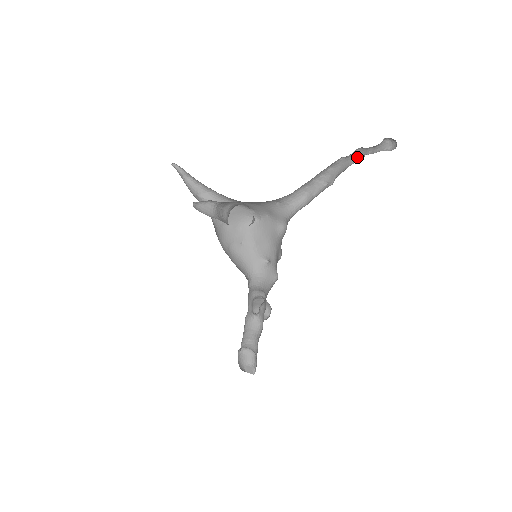
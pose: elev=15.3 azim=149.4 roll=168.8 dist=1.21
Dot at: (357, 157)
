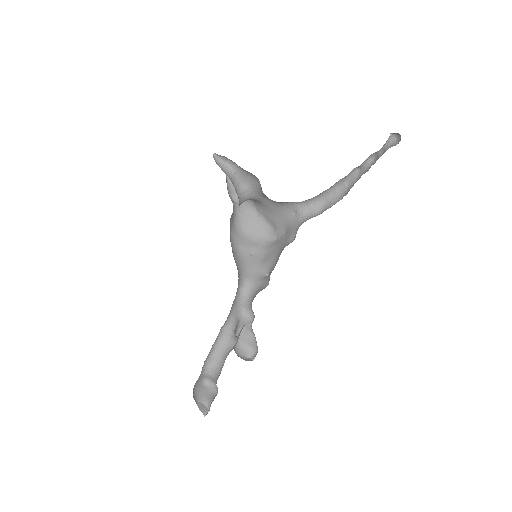
Dot at: (370, 166)
